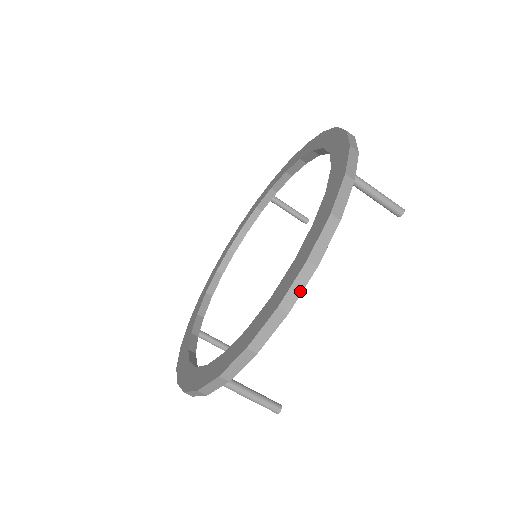
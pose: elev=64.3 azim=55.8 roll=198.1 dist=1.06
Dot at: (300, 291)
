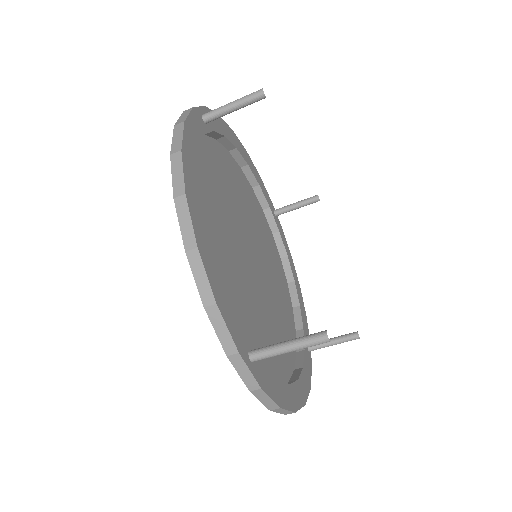
Dot at: (299, 409)
